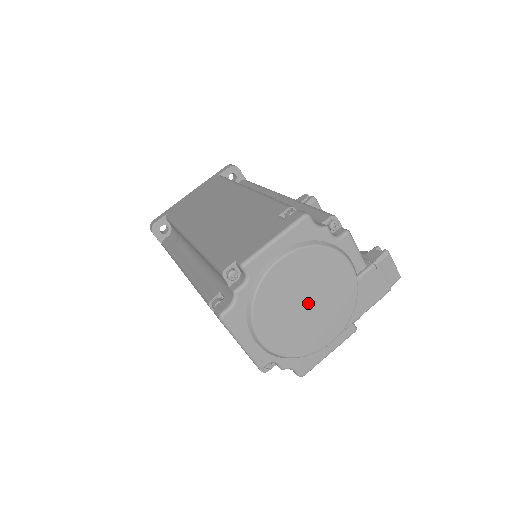
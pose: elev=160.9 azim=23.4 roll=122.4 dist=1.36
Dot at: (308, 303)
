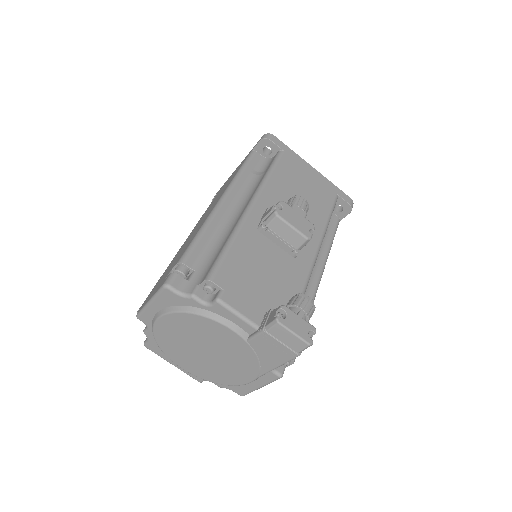
Dot at: (206, 351)
